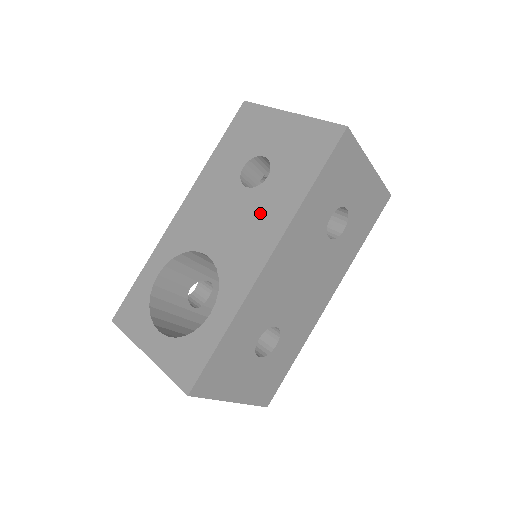
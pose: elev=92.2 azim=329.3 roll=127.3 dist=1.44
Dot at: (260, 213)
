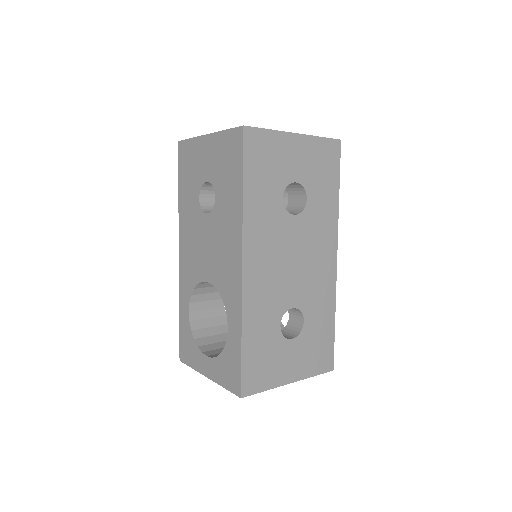
Dot at: (223, 231)
